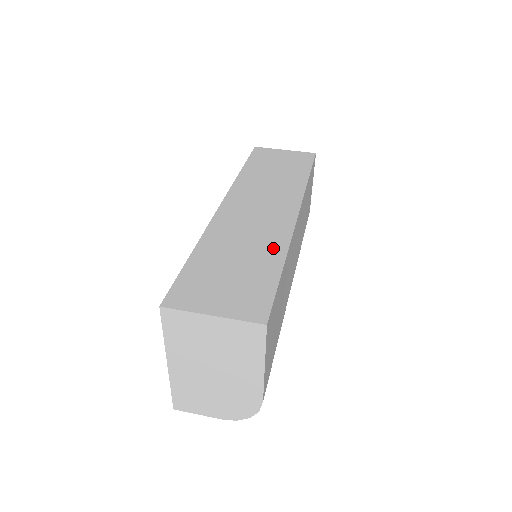
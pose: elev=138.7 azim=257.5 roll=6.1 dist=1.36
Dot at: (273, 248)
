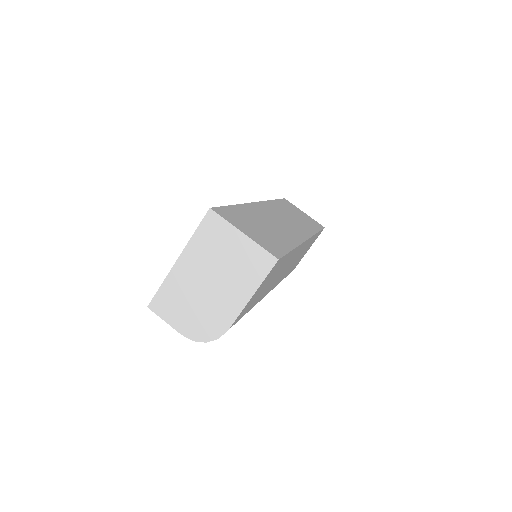
Dot at: (289, 239)
